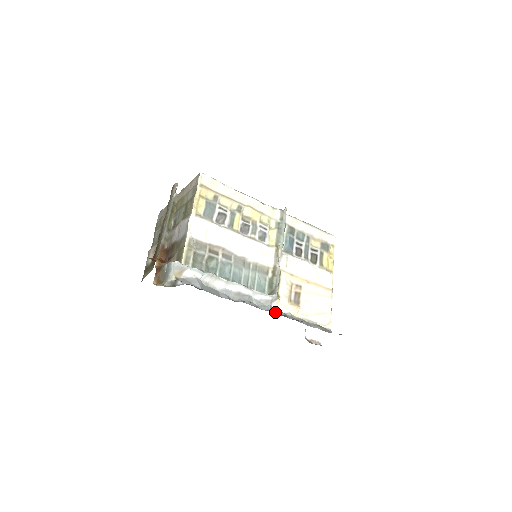
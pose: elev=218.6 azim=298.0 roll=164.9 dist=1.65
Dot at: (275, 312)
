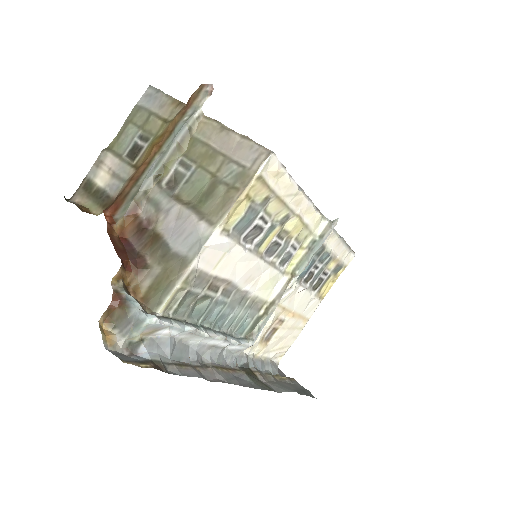
Dot at: (239, 360)
